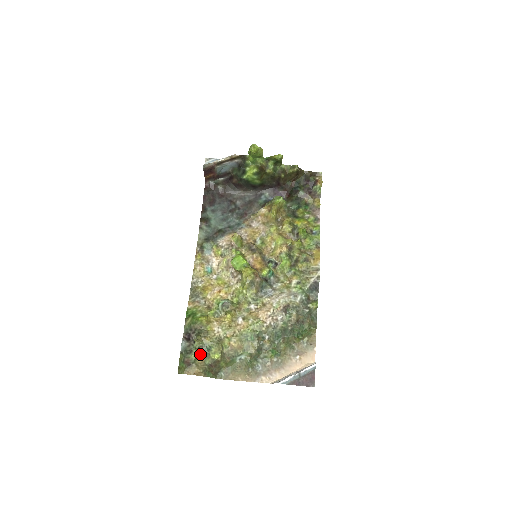
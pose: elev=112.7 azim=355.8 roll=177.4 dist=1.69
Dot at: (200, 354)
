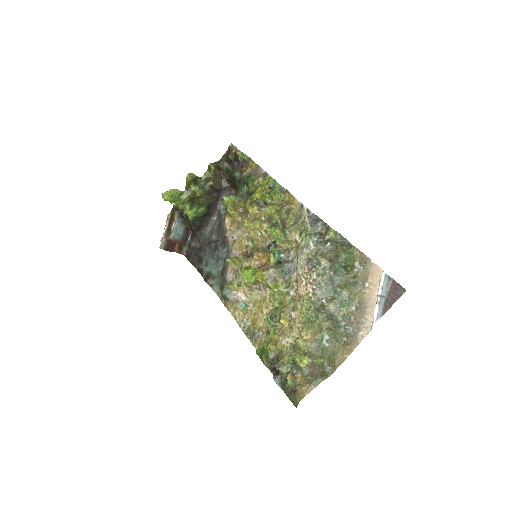
Dot at: (293, 374)
